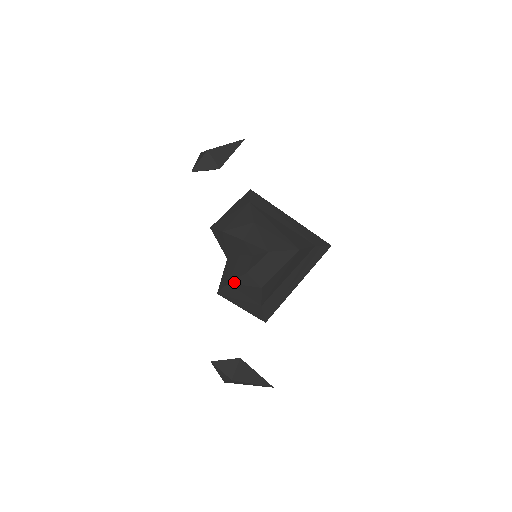
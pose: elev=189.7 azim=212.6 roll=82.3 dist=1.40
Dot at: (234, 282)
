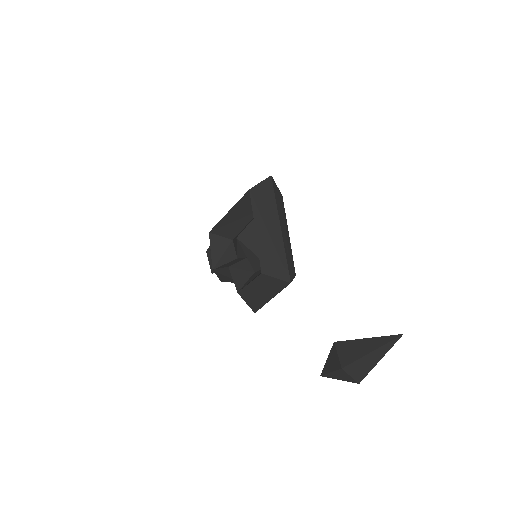
Dot at: (243, 287)
